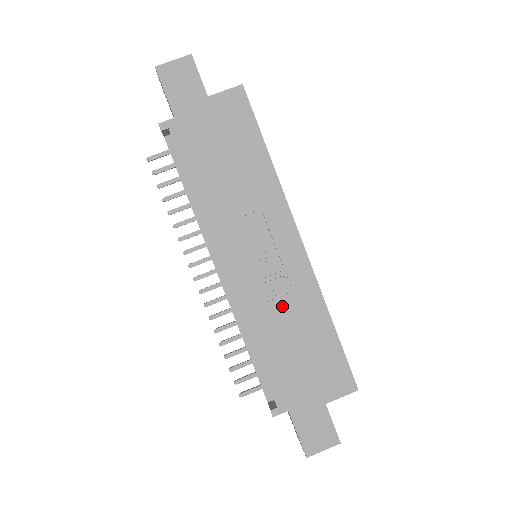
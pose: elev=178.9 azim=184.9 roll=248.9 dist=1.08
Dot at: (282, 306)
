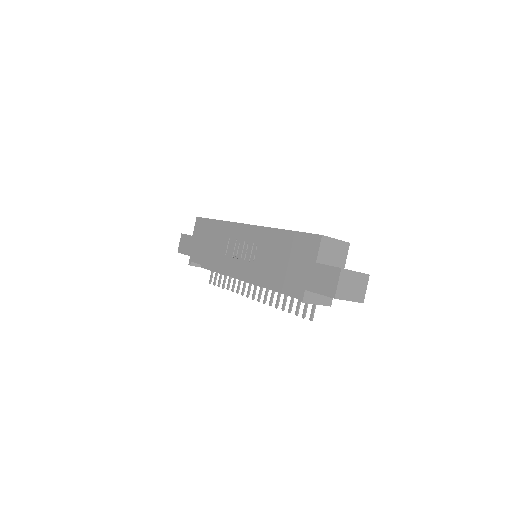
Dot at: (263, 255)
